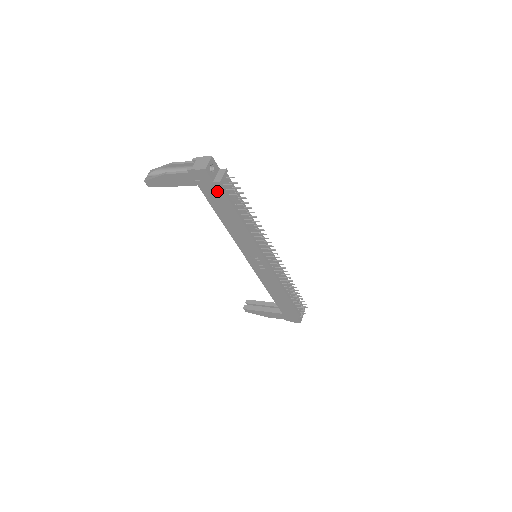
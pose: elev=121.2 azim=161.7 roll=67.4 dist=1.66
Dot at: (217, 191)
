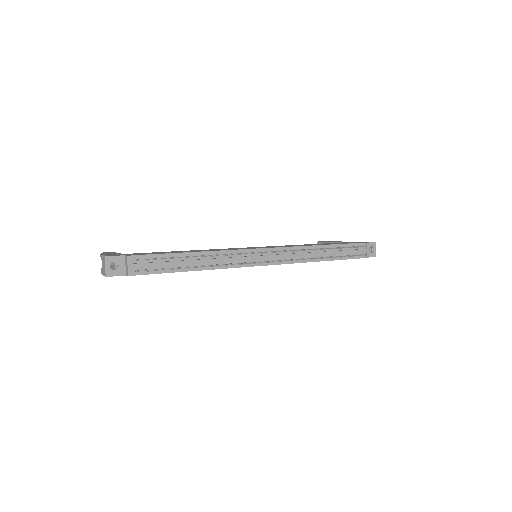
Dot at: occluded
